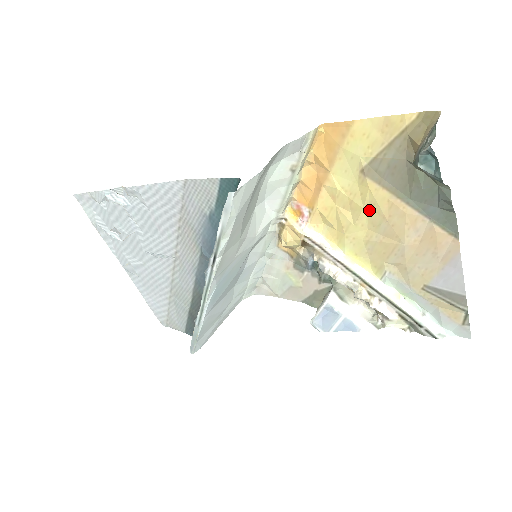
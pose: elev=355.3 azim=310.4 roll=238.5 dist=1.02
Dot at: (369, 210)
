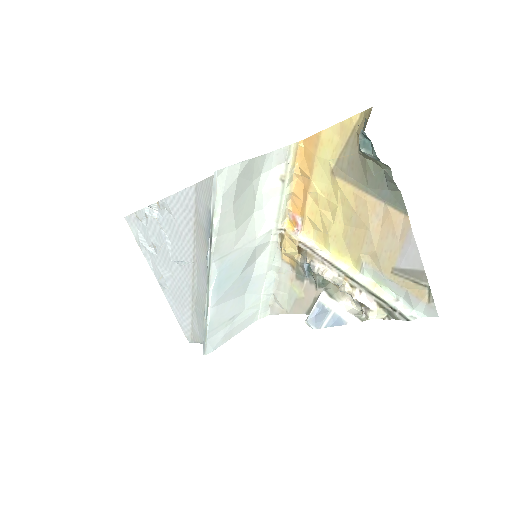
Dot at: (342, 206)
